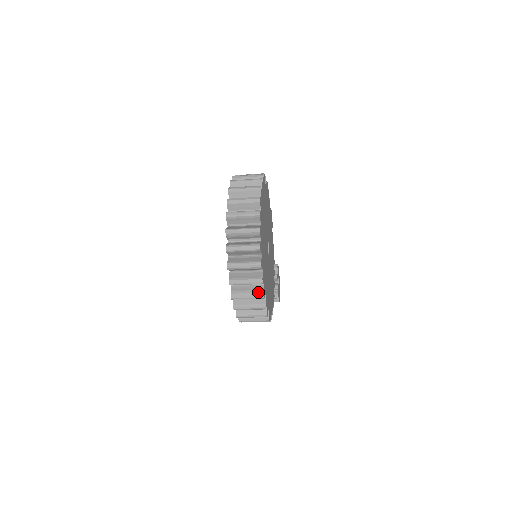
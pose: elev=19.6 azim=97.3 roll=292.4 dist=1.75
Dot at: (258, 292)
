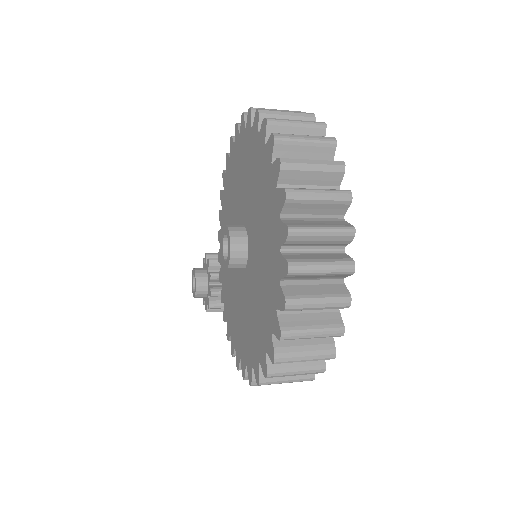
Dot at: (325, 348)
